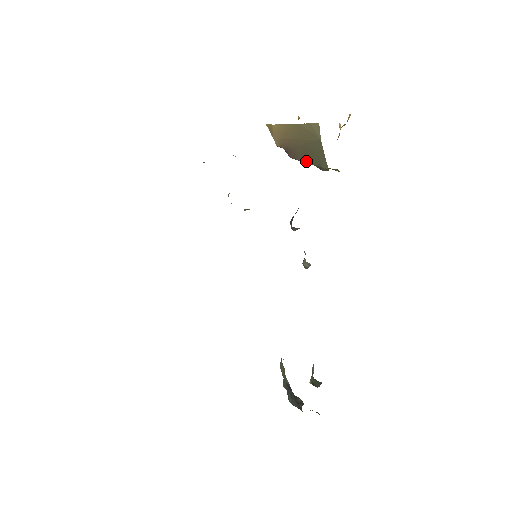
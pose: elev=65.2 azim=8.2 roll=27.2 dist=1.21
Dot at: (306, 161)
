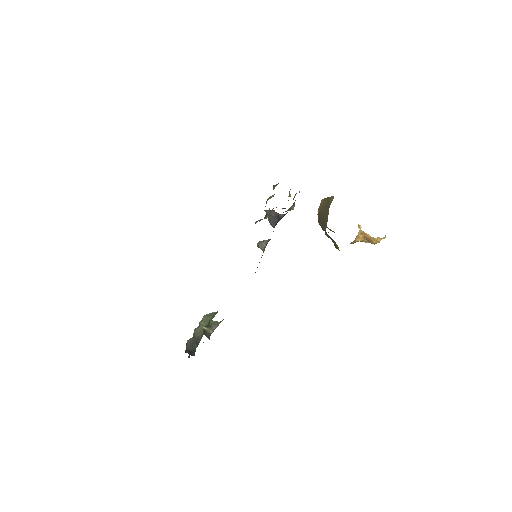
Dot at: (322, 225)
